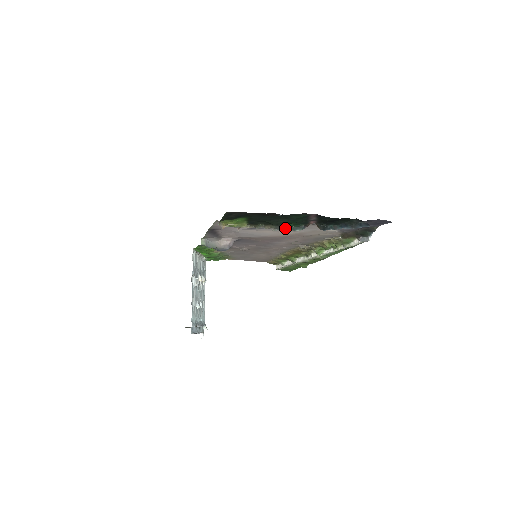
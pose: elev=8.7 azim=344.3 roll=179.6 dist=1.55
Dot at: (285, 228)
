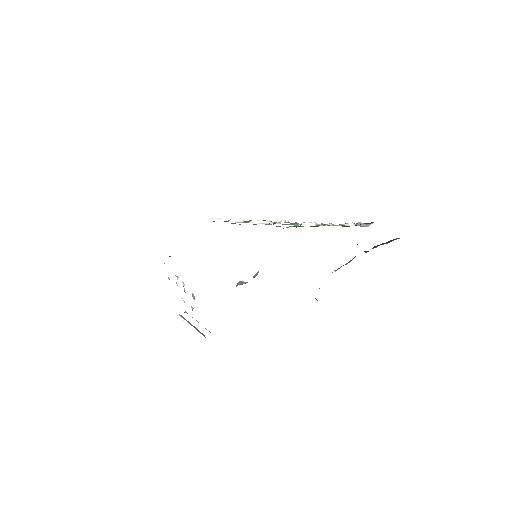
Dot at: occluded
